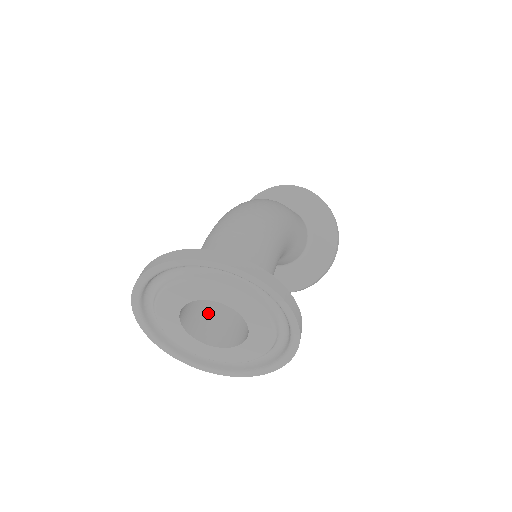
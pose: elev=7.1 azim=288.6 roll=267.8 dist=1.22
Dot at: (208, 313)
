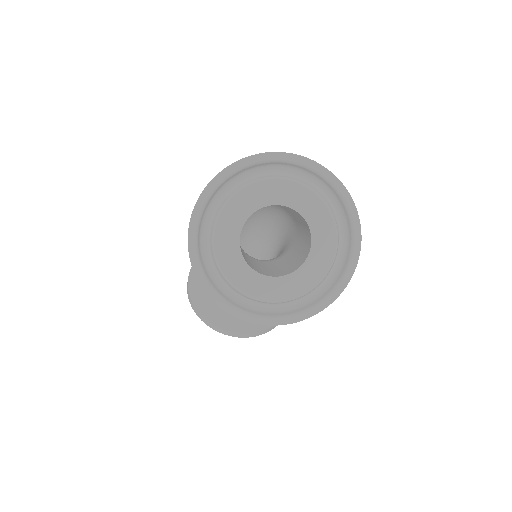
Dot at: occluded
